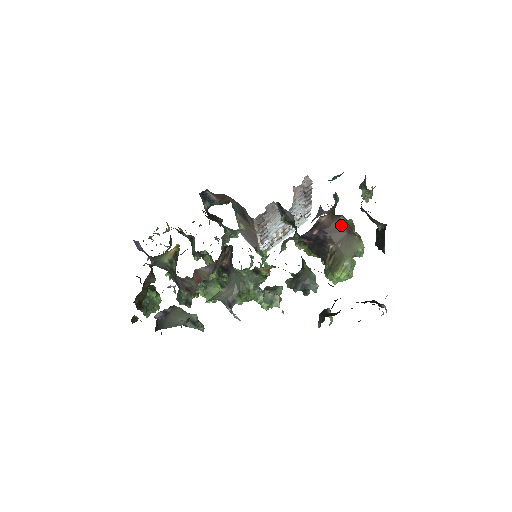
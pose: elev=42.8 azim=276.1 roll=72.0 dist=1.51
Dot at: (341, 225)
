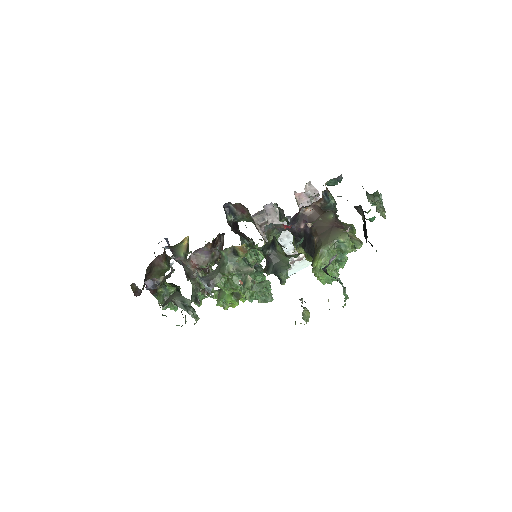
Dot at: (328, 219)
